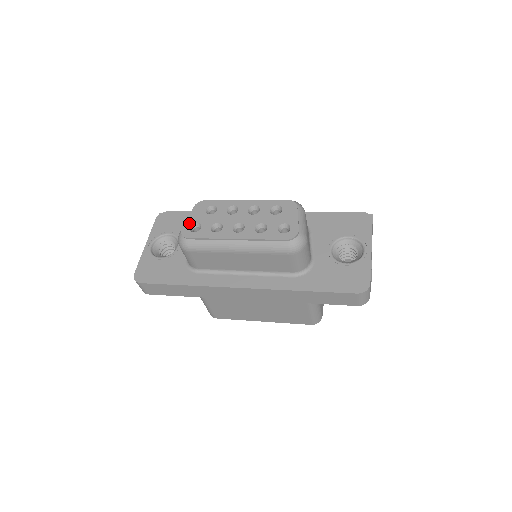
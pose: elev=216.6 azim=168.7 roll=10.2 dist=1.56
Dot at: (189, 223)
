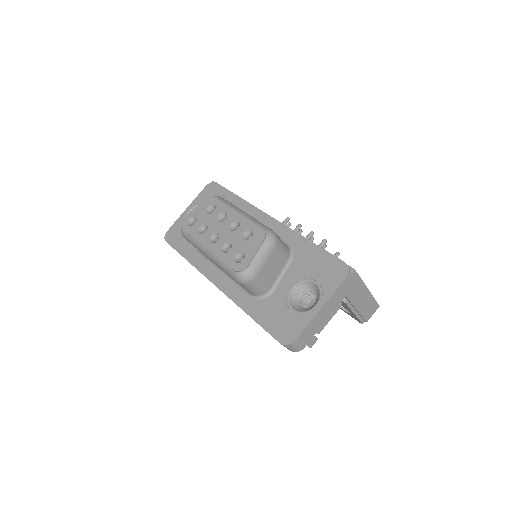
Dot at: (191, 214)
